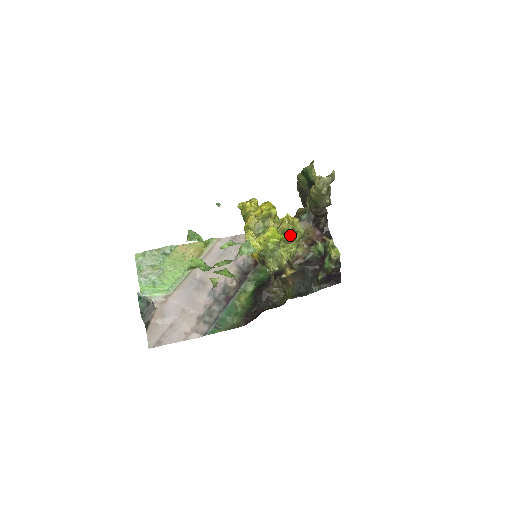
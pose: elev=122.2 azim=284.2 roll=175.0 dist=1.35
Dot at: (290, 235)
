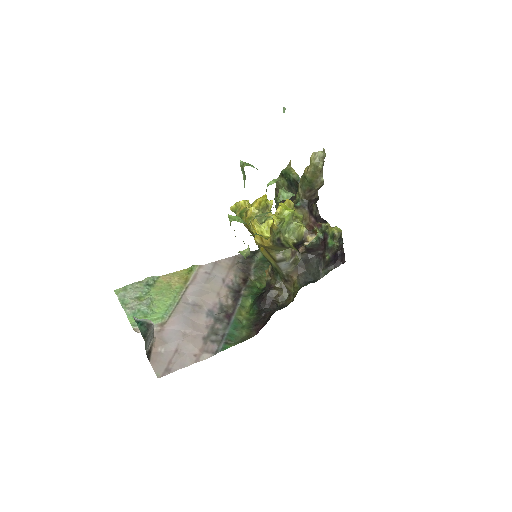
Dot at: occluded
